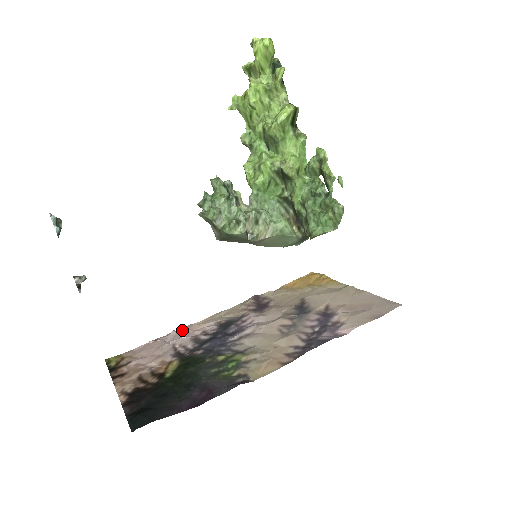
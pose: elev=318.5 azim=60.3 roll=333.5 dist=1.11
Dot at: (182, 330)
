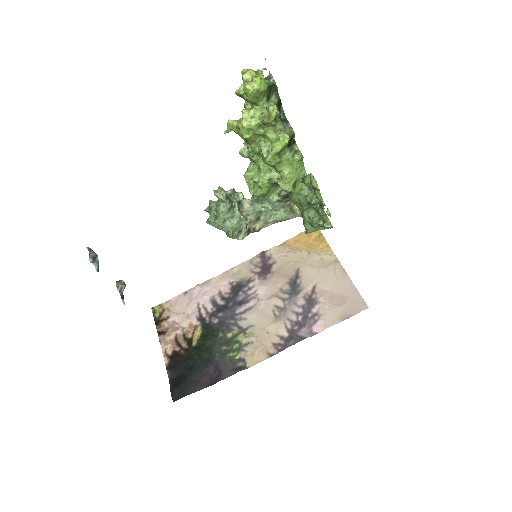
Dot at: (204, 286)
